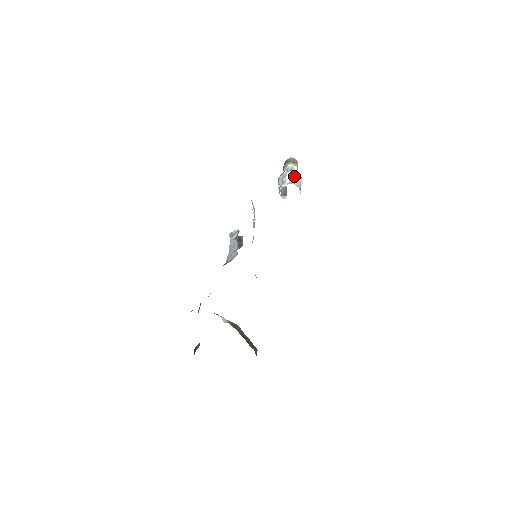
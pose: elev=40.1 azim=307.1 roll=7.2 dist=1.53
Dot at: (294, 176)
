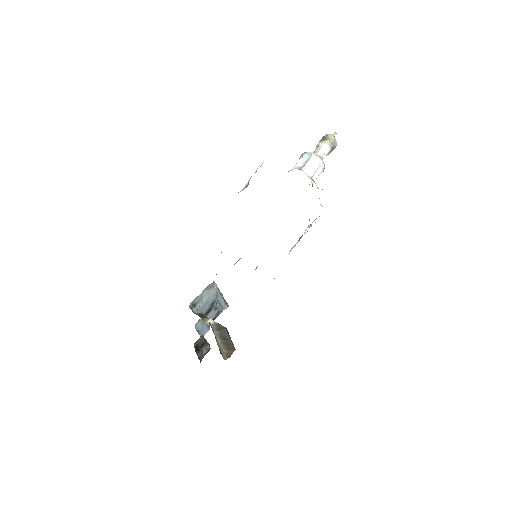
Dot at: (302, 158)
